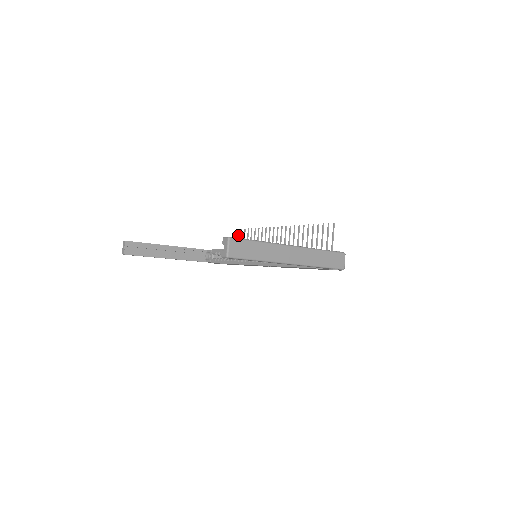
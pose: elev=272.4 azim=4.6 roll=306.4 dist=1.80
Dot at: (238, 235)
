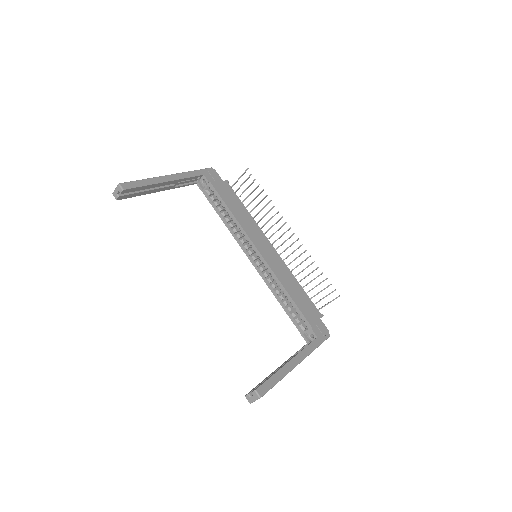
Dot at: (244, 173)
